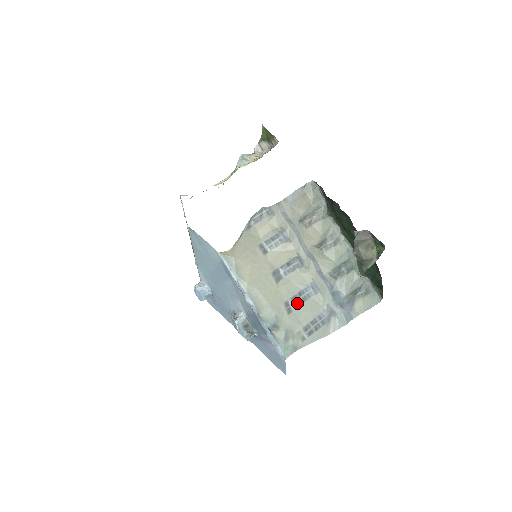
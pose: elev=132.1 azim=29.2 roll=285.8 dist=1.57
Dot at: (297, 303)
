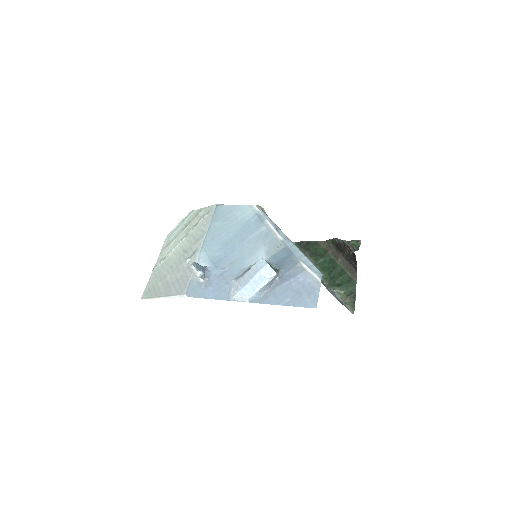
Dot at: occluded
